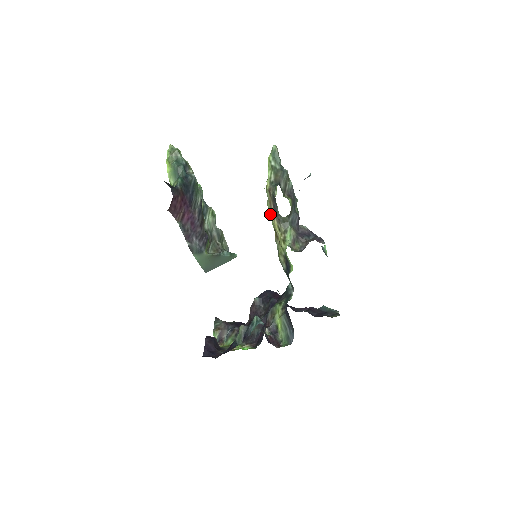
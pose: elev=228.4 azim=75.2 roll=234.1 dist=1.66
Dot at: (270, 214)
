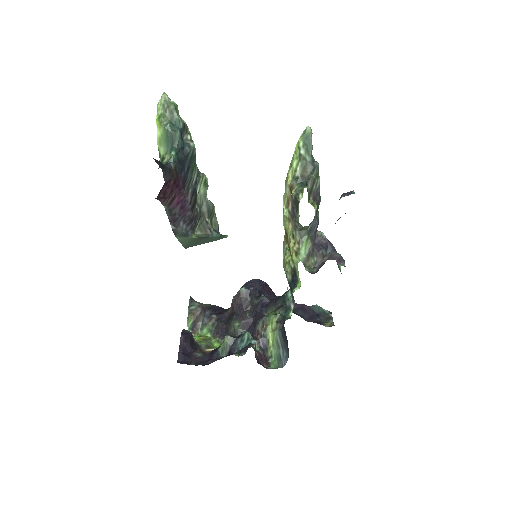
Dot at: (285, 215)
